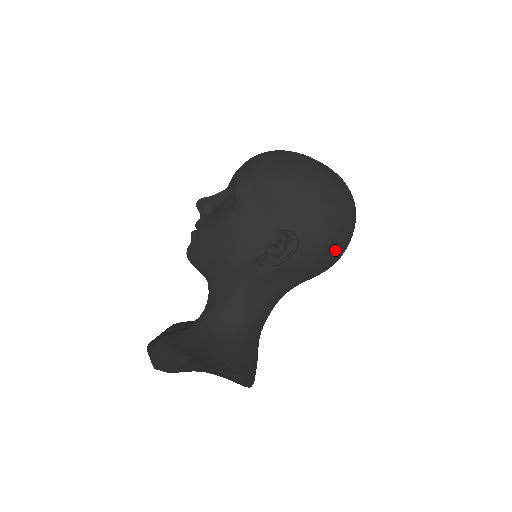
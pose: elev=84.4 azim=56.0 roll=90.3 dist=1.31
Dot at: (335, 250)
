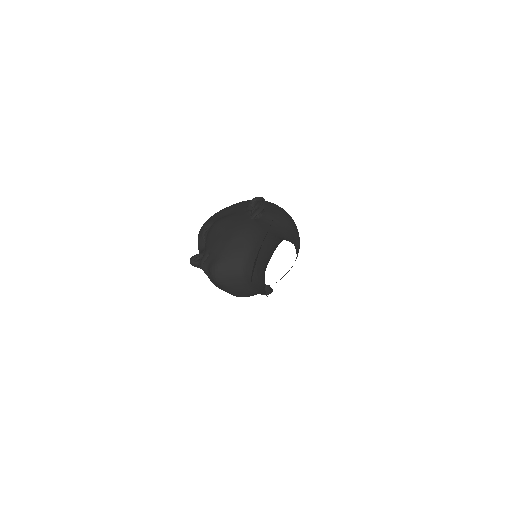
Dot at: occluded
